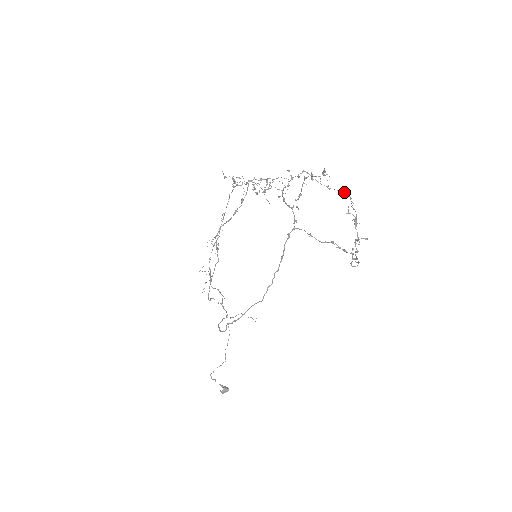
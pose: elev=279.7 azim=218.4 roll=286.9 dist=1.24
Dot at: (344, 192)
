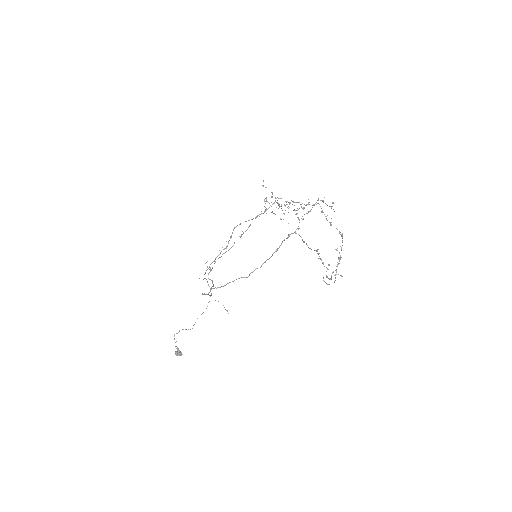
Dot at: (340, 232)
